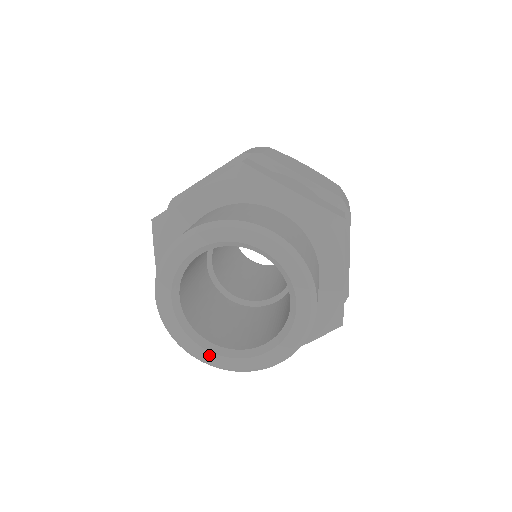
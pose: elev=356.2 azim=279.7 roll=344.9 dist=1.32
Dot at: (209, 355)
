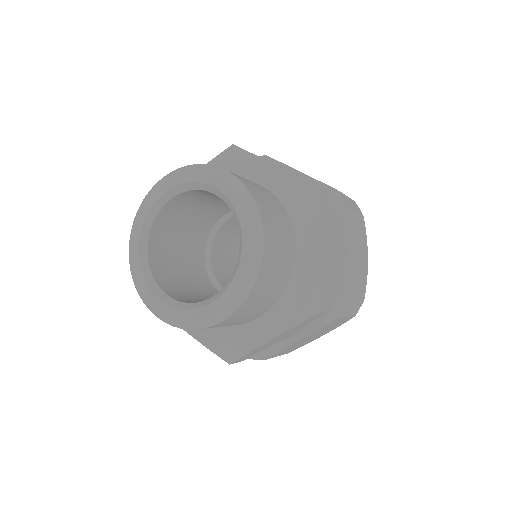
Dot at: (163, 306)
